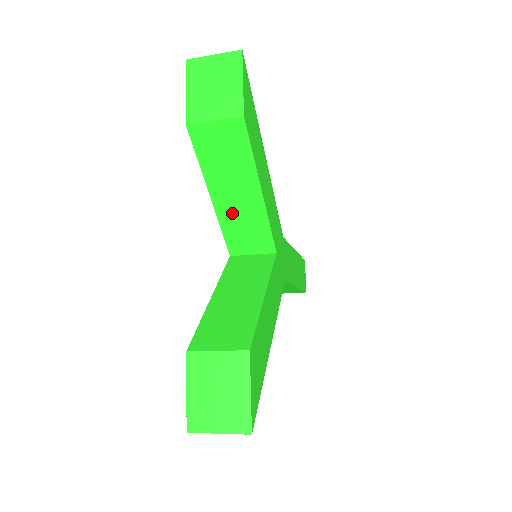
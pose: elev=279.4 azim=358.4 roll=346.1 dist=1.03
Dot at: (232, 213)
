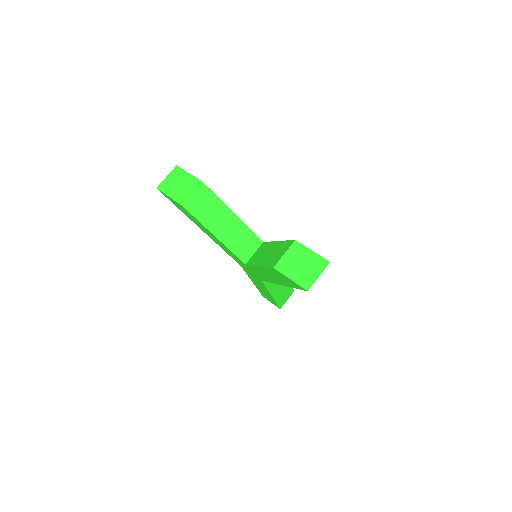
Dot at: (229, 236)
